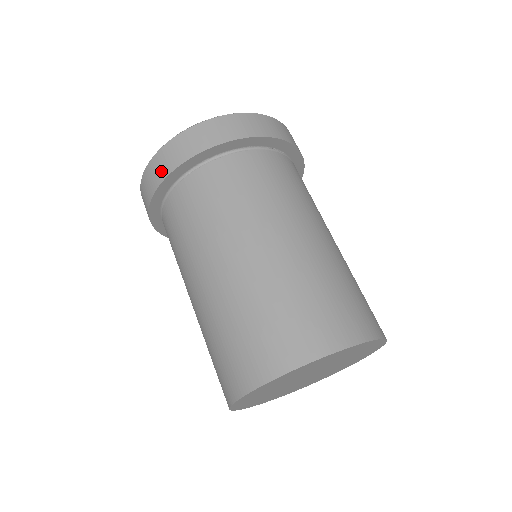
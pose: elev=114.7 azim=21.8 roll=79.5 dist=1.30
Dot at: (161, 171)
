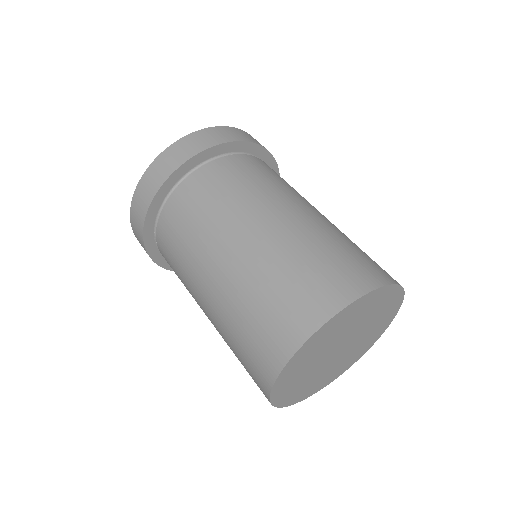
Dot at: (209, 140)
